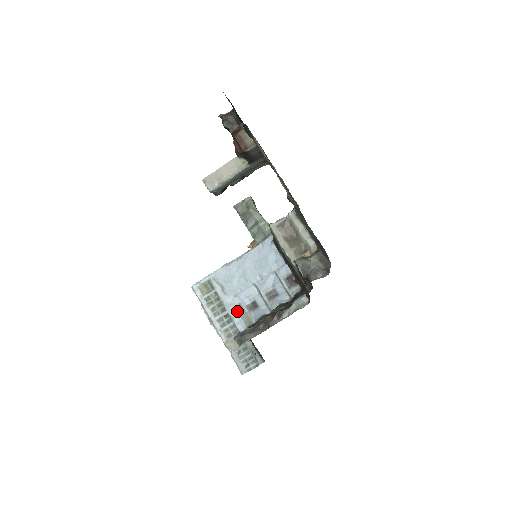
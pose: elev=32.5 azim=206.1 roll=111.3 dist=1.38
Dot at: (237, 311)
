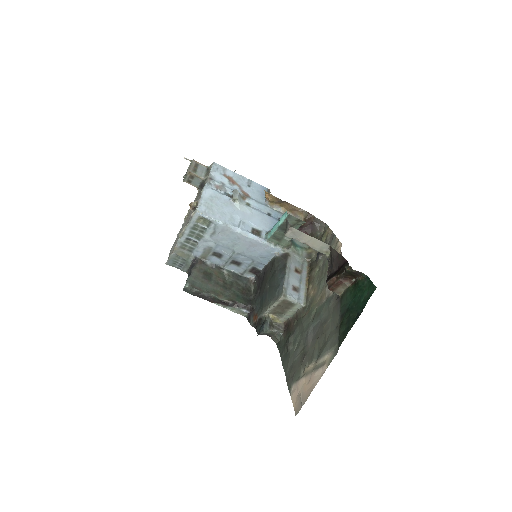
Dot at: (205, 248)
